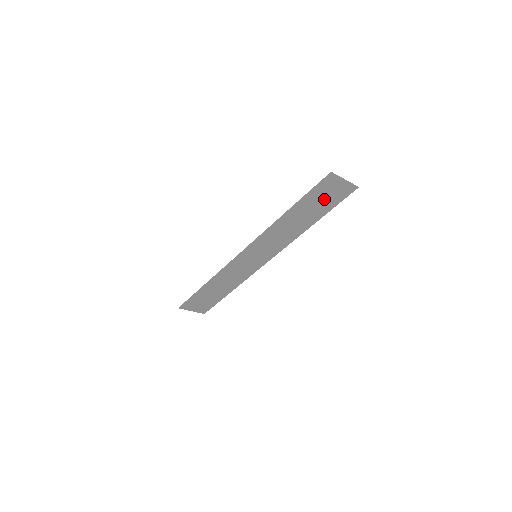
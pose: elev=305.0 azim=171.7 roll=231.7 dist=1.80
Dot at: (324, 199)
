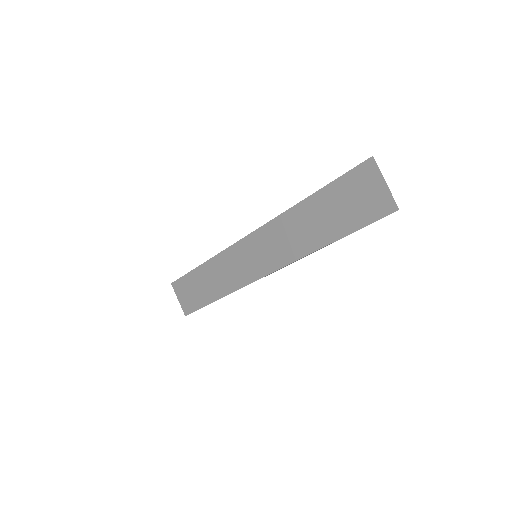
Dot at: (352, 204)
